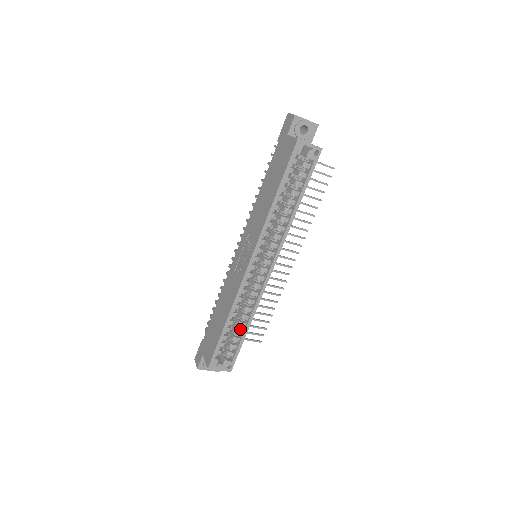
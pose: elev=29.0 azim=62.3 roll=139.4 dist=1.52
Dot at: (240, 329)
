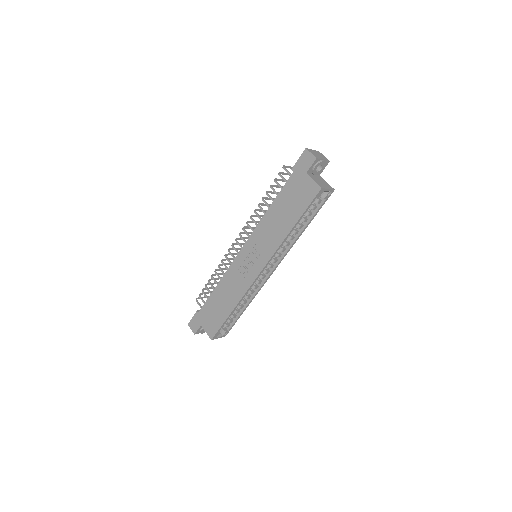
Dot at: (238, 310)
